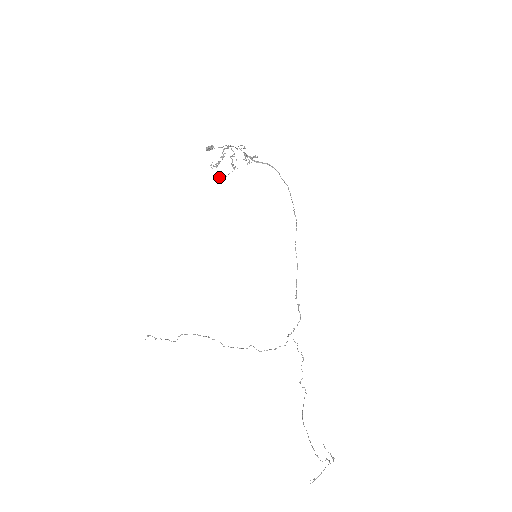
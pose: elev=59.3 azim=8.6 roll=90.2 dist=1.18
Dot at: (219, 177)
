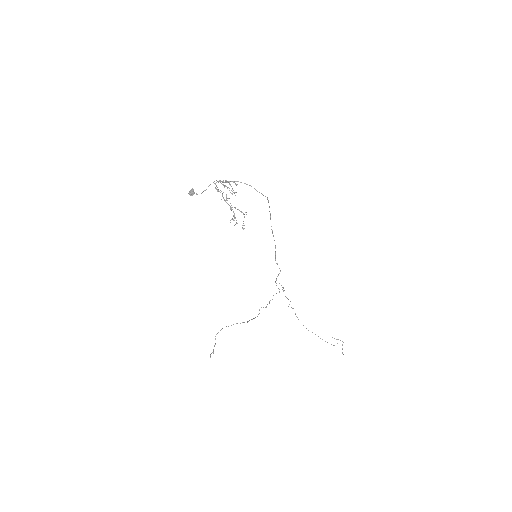
Dot at: occluded
